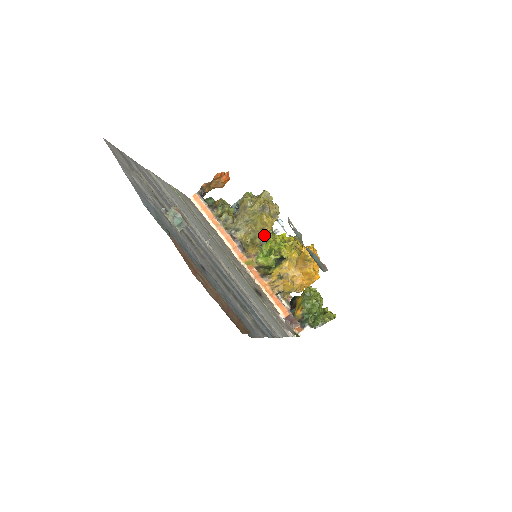
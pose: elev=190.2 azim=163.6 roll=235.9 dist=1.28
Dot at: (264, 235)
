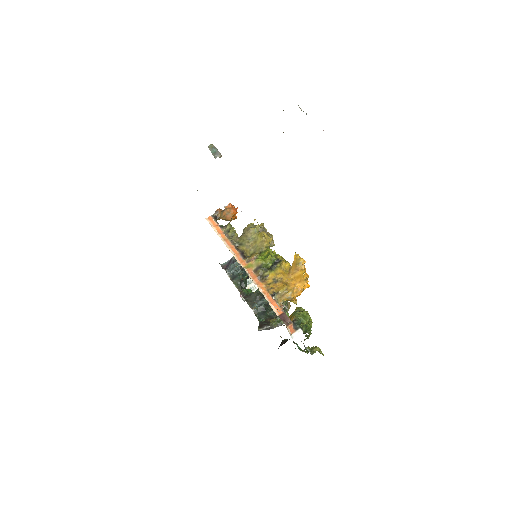
Dot at: (263, 247)
